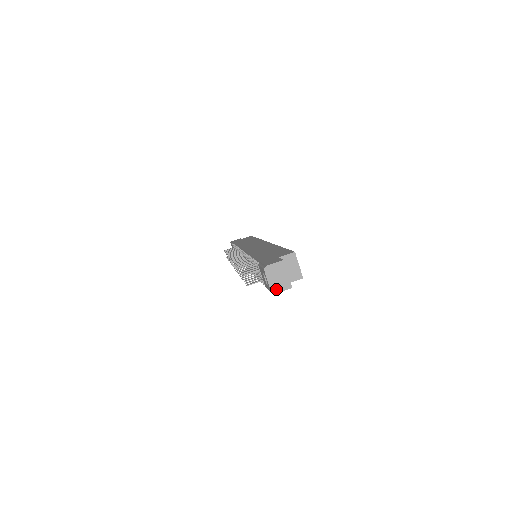
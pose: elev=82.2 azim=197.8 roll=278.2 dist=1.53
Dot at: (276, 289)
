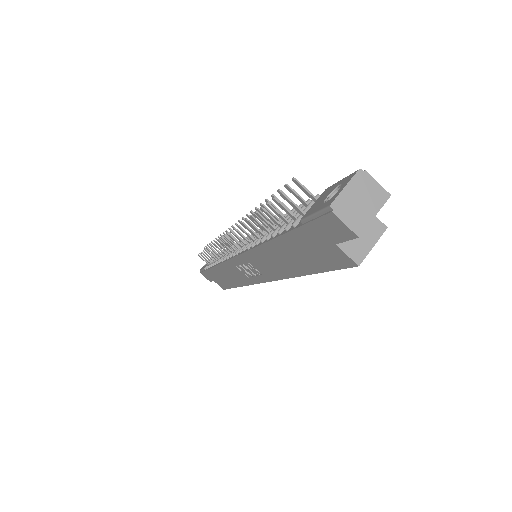
Dot at: (341, 209)
